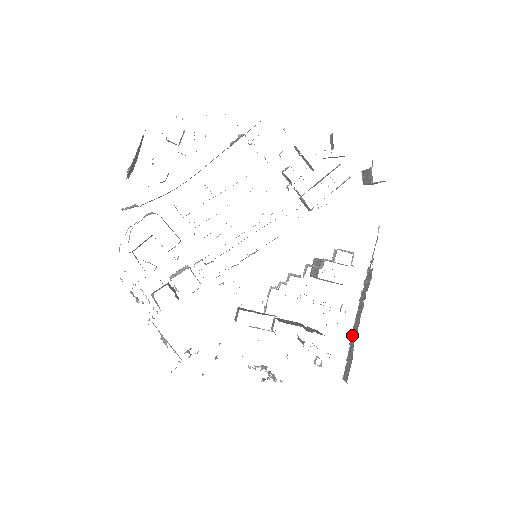
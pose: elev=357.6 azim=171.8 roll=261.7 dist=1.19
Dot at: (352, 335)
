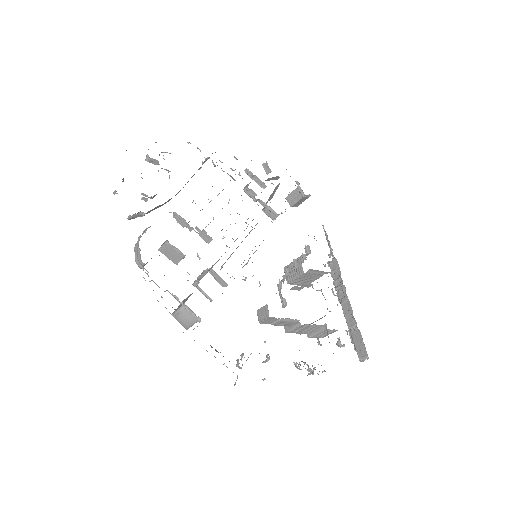
Dot at: (347, 318)
